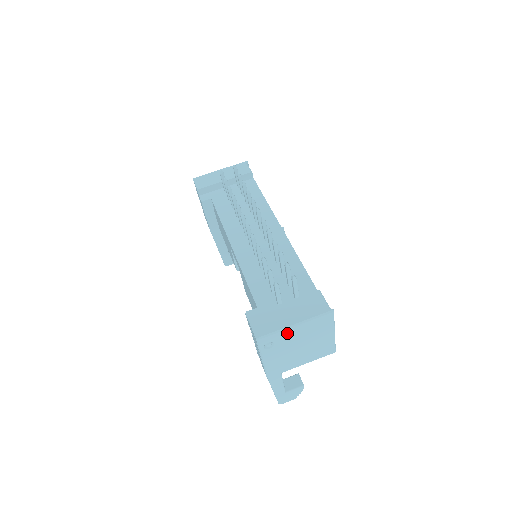
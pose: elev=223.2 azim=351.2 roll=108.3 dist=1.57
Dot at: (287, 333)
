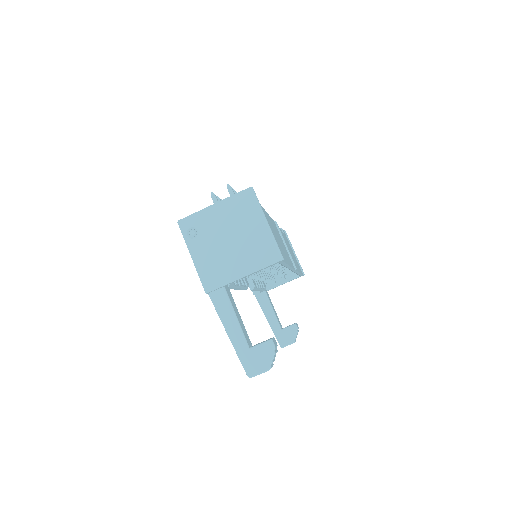
Dot at: (208, 216)
